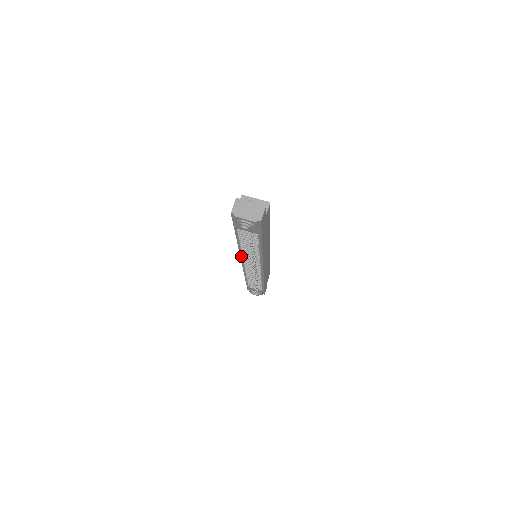
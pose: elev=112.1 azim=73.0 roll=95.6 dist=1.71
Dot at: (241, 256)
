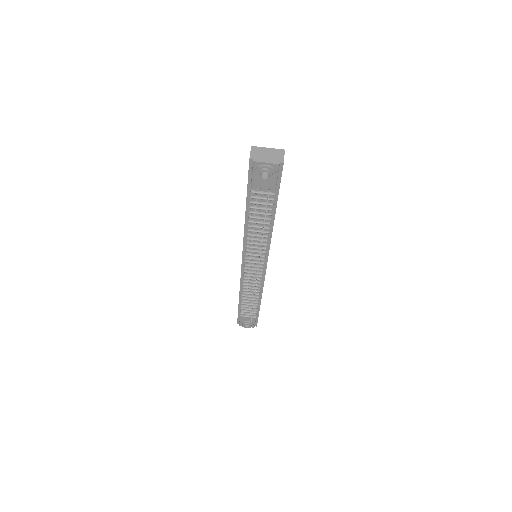
Dot at: (243, 251)
